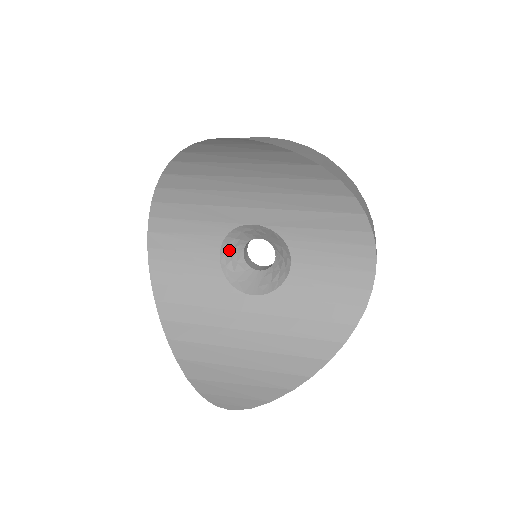
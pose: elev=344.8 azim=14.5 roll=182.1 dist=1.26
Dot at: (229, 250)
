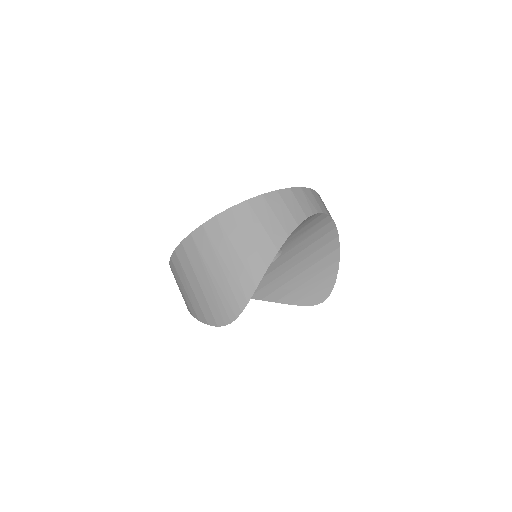
Dot at: occluded
